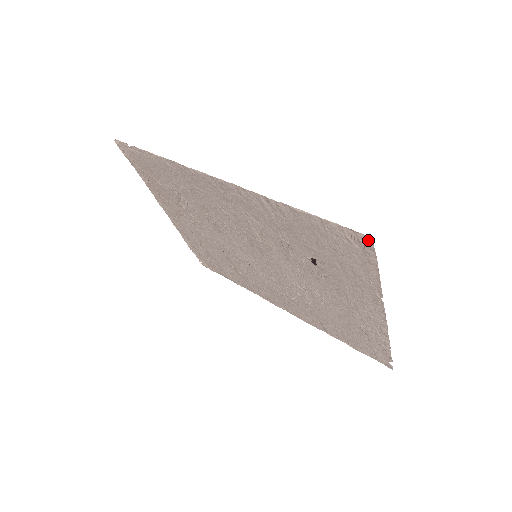
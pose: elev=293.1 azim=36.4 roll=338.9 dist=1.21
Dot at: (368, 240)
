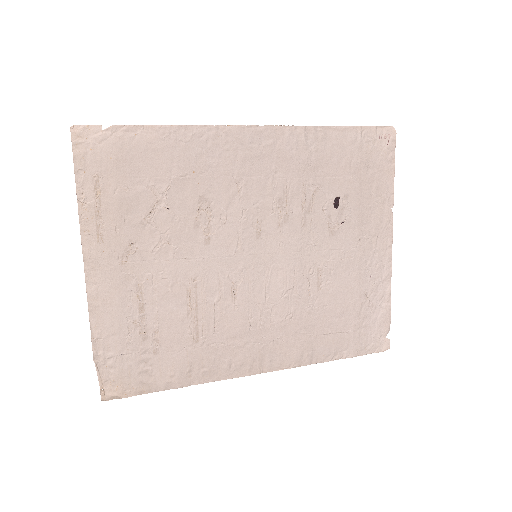
Dot at: (393, 130)
